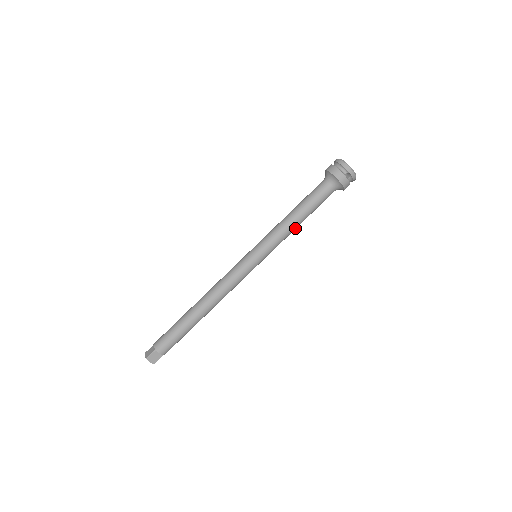
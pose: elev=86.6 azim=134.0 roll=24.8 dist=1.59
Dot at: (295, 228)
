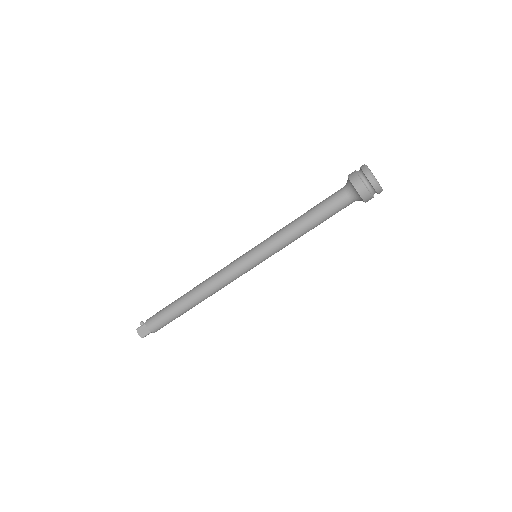
Dot at: occluded
